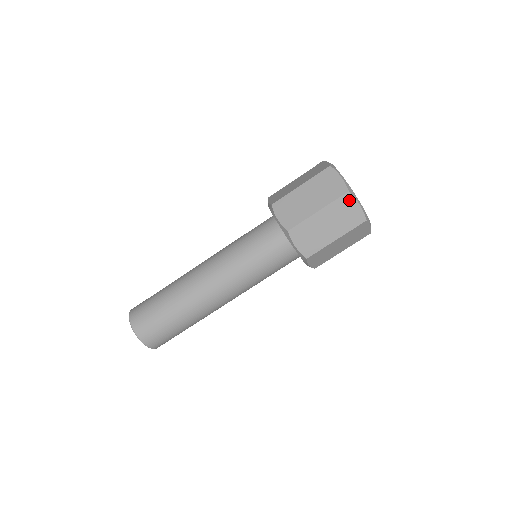
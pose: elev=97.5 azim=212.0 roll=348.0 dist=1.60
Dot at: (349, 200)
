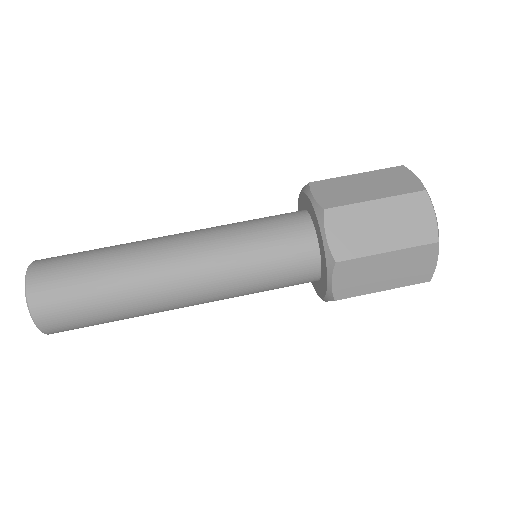
Dot at: (423, 202)
